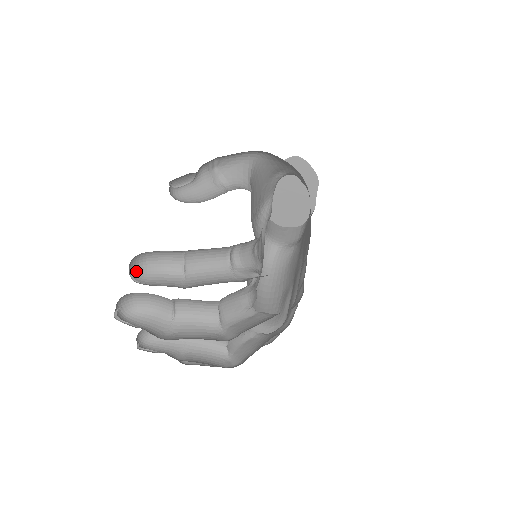
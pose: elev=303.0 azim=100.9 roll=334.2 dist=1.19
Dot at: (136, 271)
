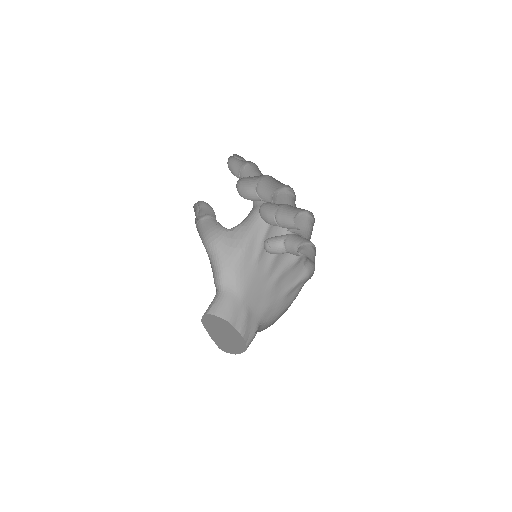
Dot at: occluded
